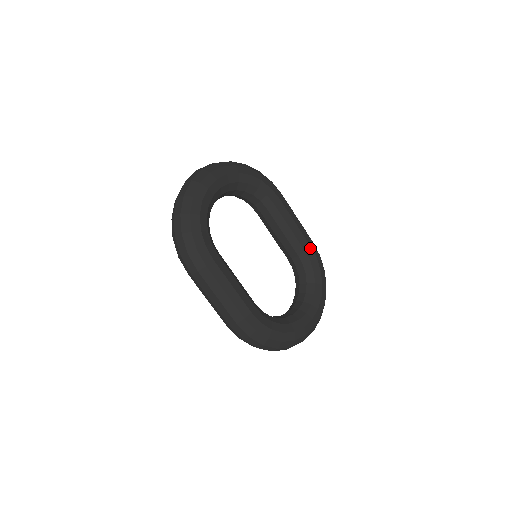
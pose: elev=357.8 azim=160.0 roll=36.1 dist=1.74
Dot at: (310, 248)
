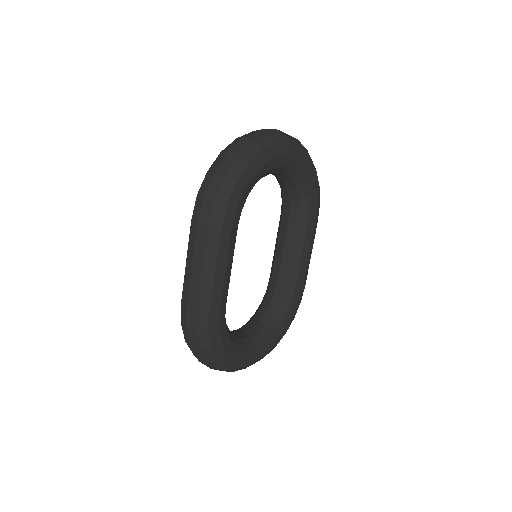
Dot at: (301, 288)
